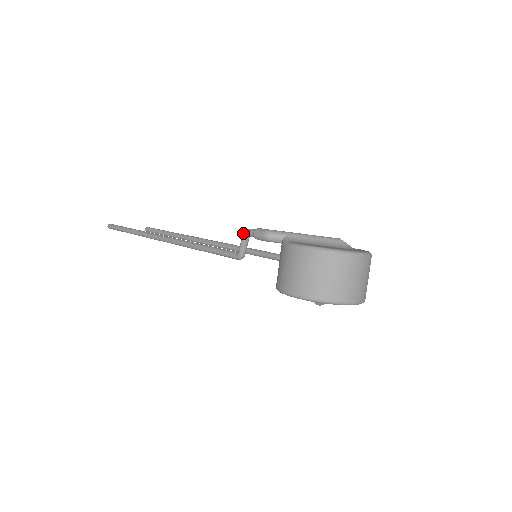
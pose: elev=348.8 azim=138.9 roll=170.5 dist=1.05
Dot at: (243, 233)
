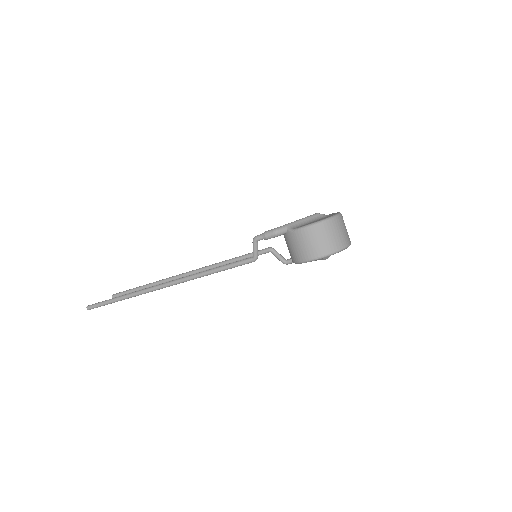
Dot at: (254, 241)
